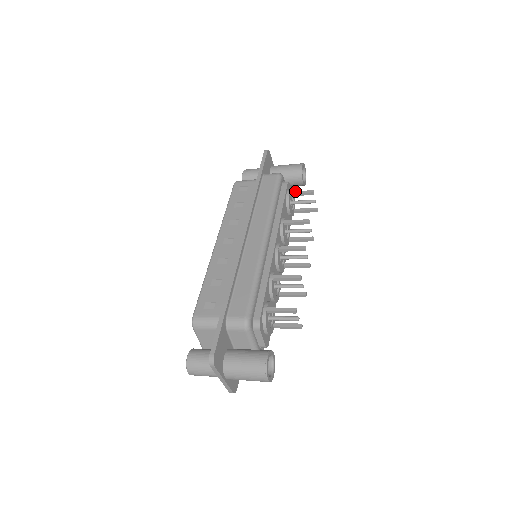
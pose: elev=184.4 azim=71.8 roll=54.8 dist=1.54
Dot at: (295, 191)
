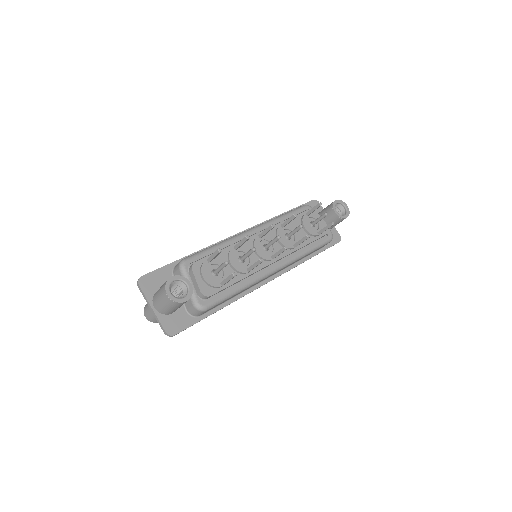
Dot at: (310, 210)
